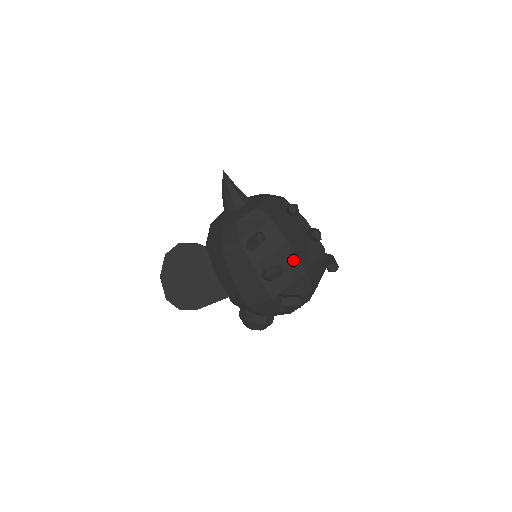
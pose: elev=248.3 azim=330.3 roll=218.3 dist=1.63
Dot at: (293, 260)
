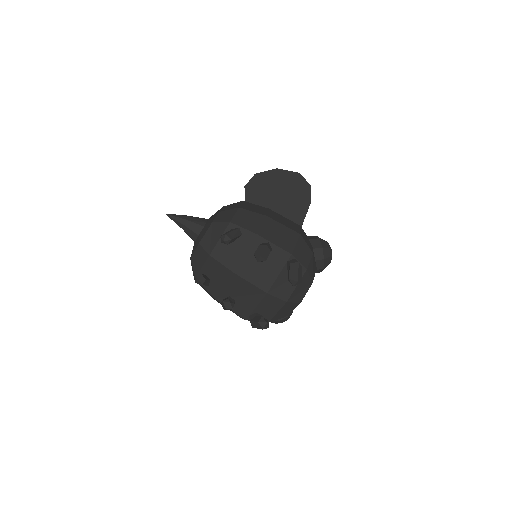
Dot at: (247, 285)
